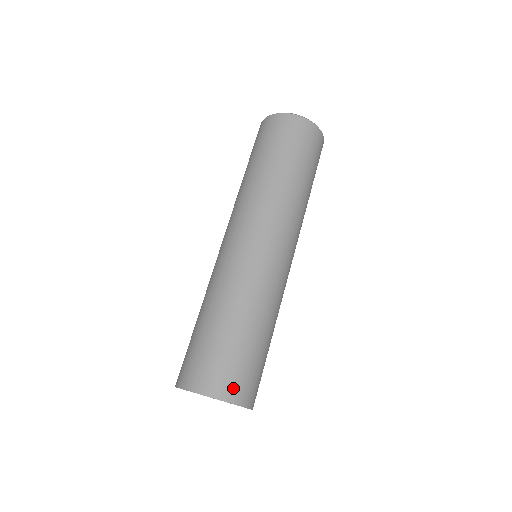
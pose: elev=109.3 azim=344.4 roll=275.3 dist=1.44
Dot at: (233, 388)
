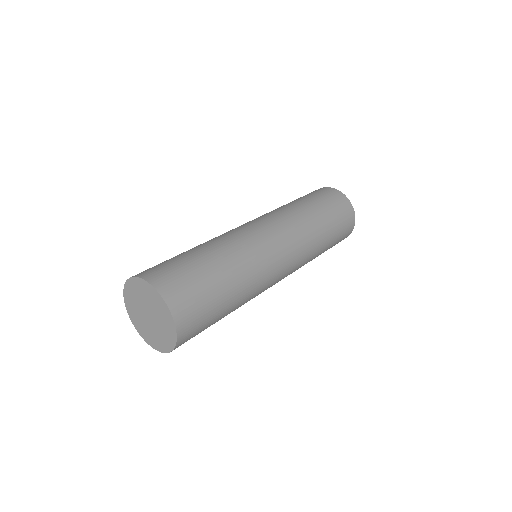
Dot at: (157, 275)
